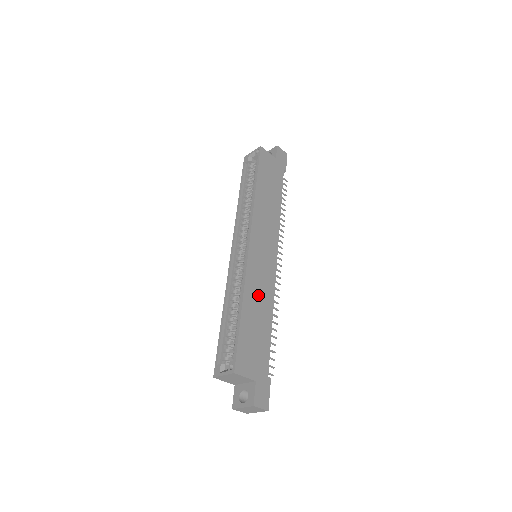
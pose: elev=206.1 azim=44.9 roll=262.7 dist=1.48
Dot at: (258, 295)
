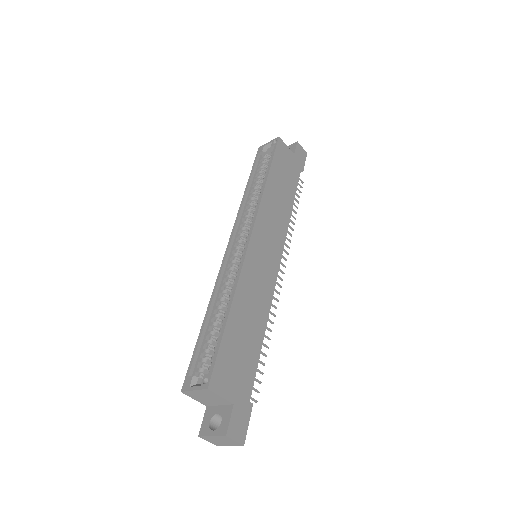
Dot at: (252, 299)
